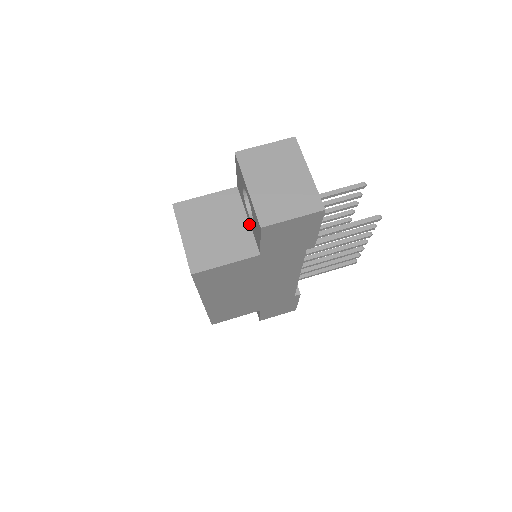
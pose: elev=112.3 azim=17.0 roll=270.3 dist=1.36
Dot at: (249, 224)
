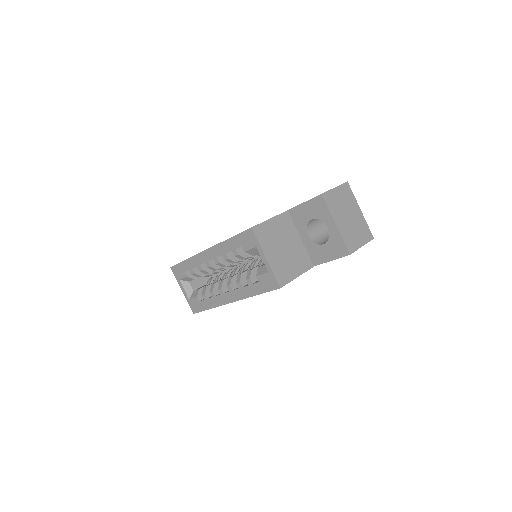
Dot at: (302, 242)
